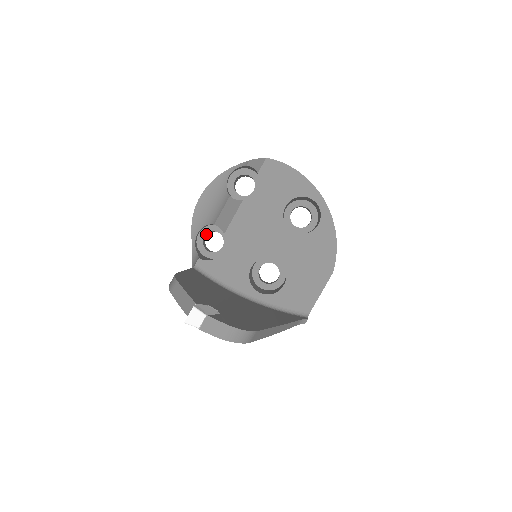
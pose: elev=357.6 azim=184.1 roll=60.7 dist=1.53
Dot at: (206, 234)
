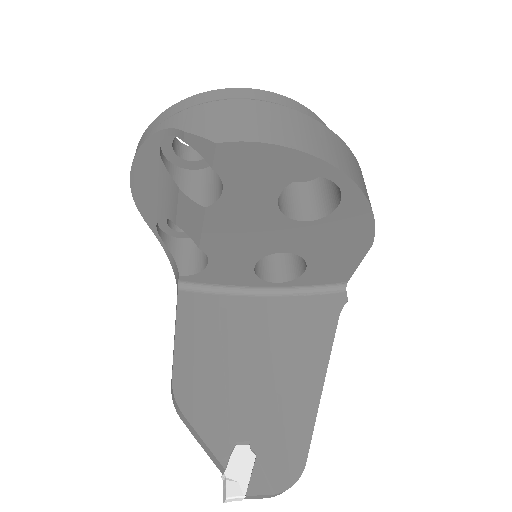
Dot at: occluded
